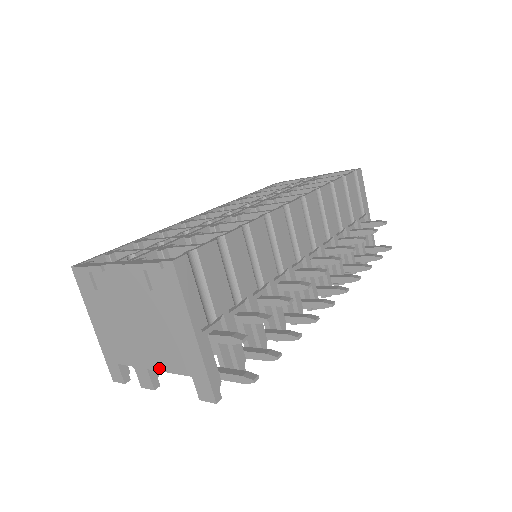
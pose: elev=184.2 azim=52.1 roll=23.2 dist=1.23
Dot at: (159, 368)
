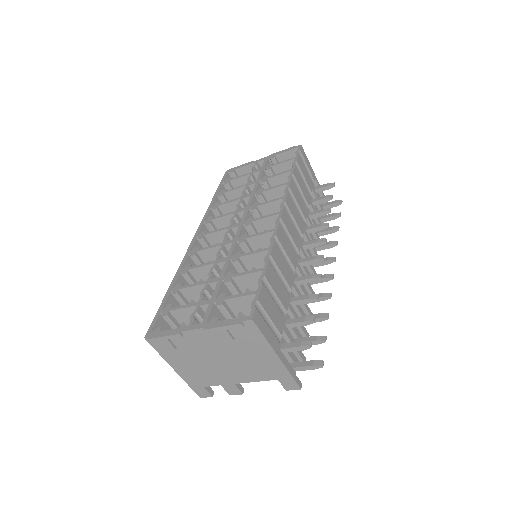
Dot at: (246, 381)
